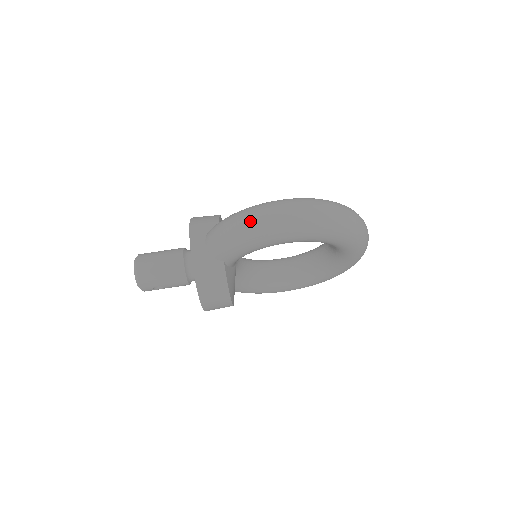
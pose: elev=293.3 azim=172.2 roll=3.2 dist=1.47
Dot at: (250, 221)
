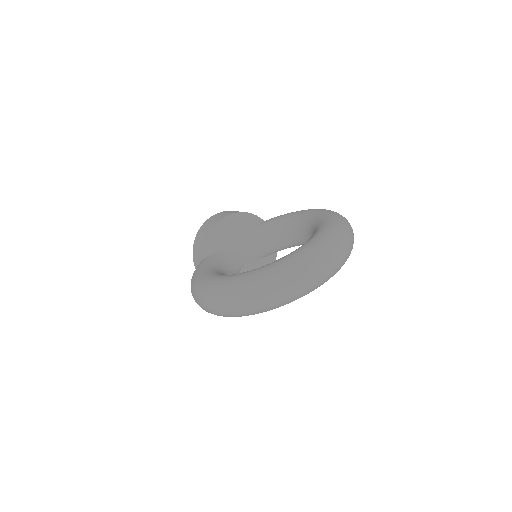
Dot at: occluded
